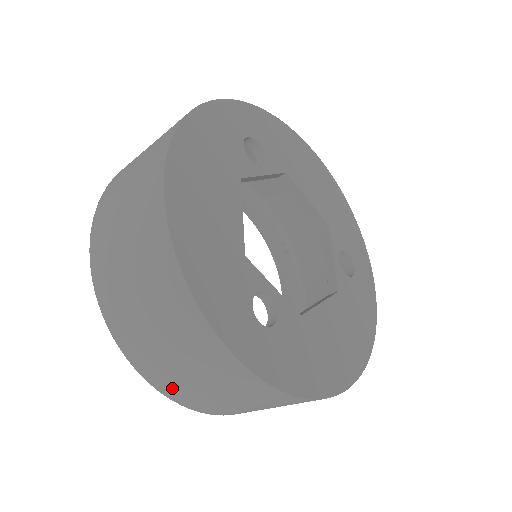
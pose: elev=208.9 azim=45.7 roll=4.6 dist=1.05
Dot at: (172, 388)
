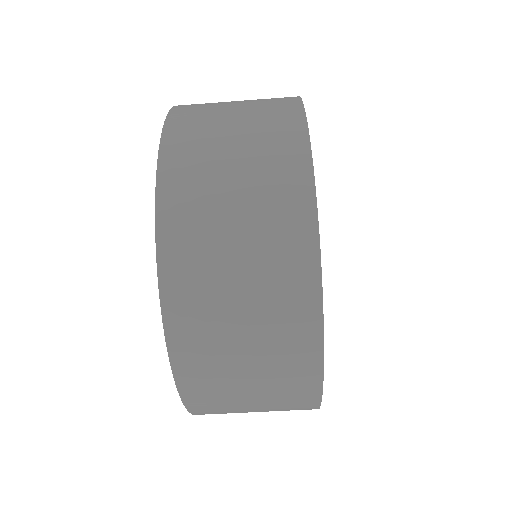
Dot at: (183, 164)
